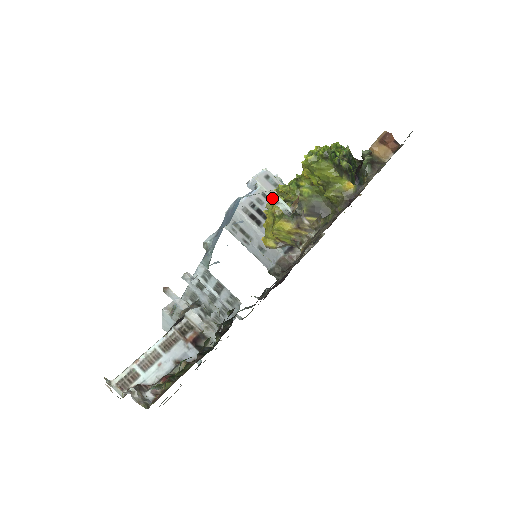
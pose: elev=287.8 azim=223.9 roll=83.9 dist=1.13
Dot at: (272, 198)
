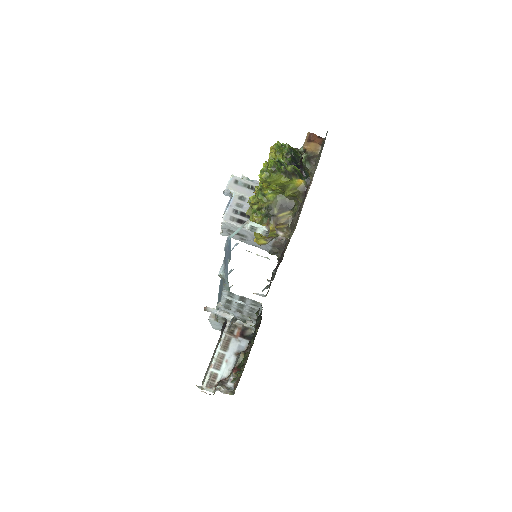
Dot at: (251, 228)
